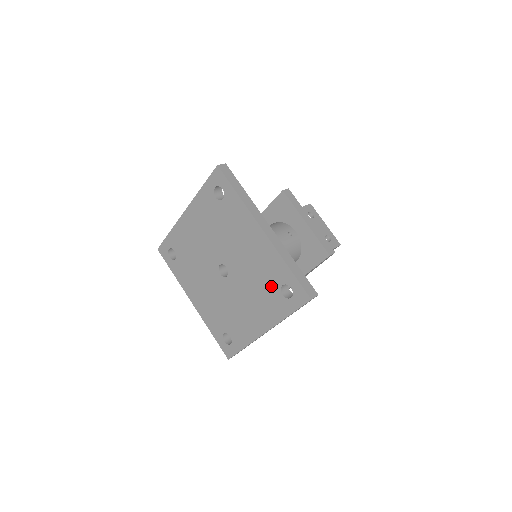
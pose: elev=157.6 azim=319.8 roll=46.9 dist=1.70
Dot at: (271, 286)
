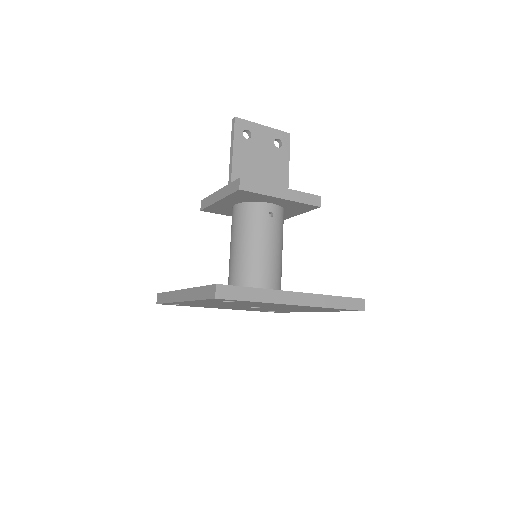
Dot at: occluded
